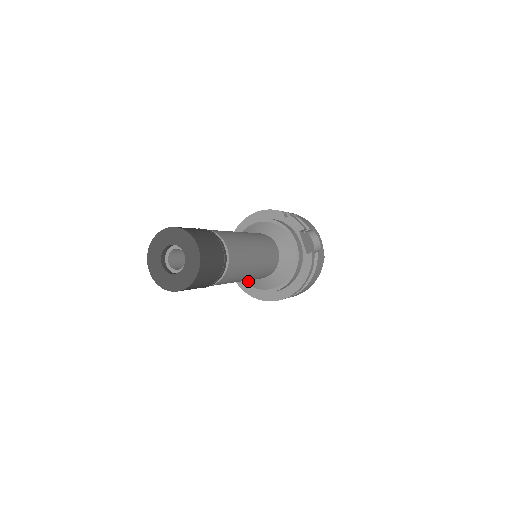
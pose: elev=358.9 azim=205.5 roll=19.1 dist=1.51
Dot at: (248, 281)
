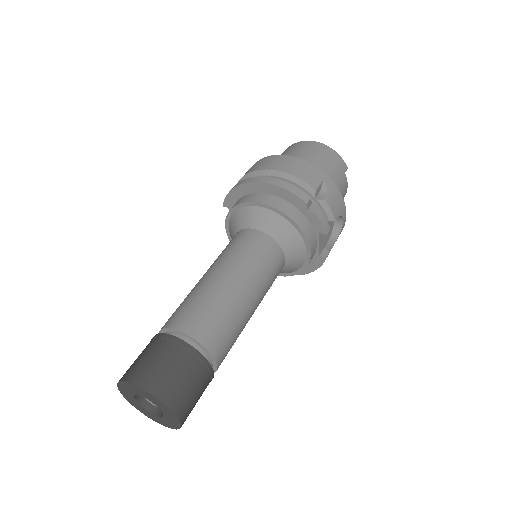
Dot at: occluded
